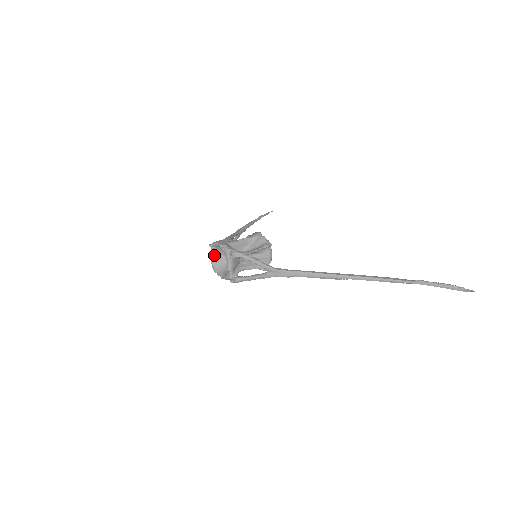
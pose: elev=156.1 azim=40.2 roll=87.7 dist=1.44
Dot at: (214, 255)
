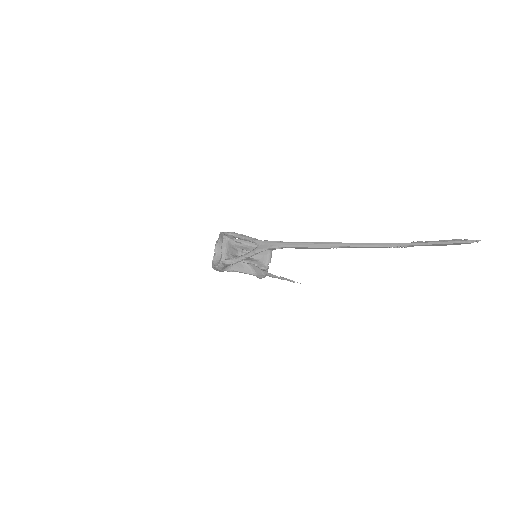
Dot at: (216, 255)
